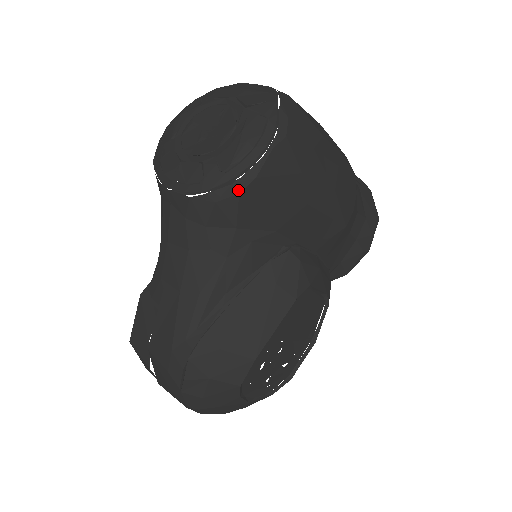
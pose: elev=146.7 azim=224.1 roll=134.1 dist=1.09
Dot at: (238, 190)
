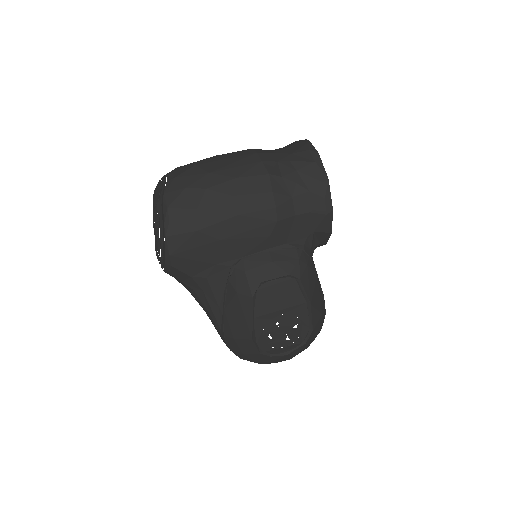
Dot at: (169, 265)
